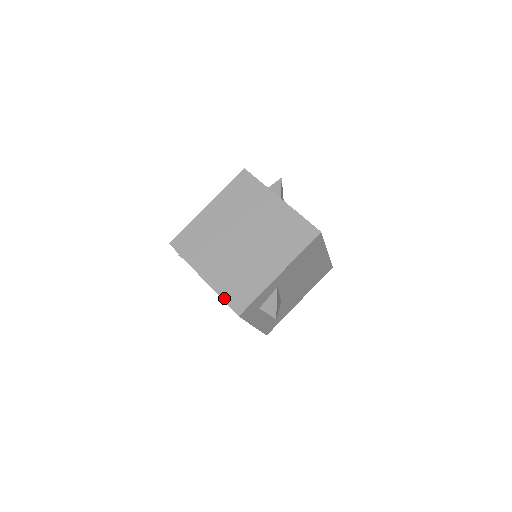
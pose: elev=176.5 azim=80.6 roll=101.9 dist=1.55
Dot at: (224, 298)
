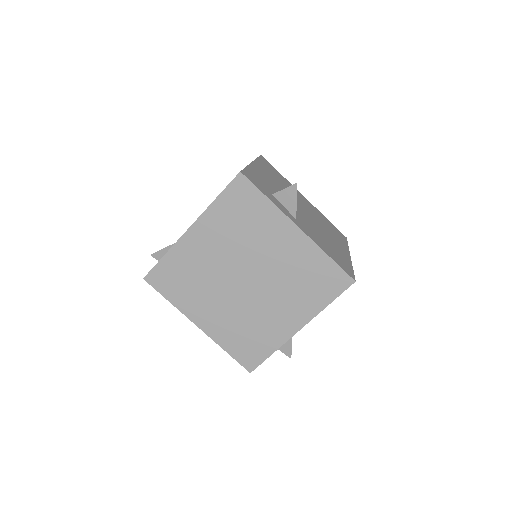
Dot at: (230, 352)
